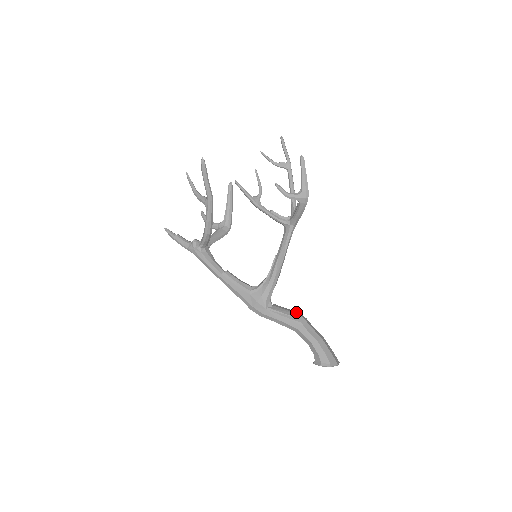
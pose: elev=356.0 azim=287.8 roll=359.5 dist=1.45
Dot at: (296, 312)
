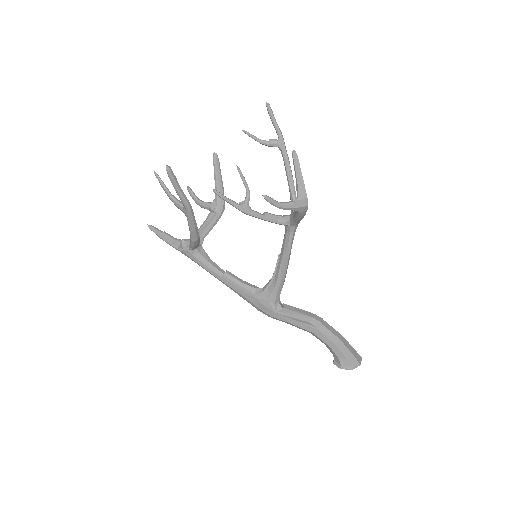
Dot at: (309, 313)
